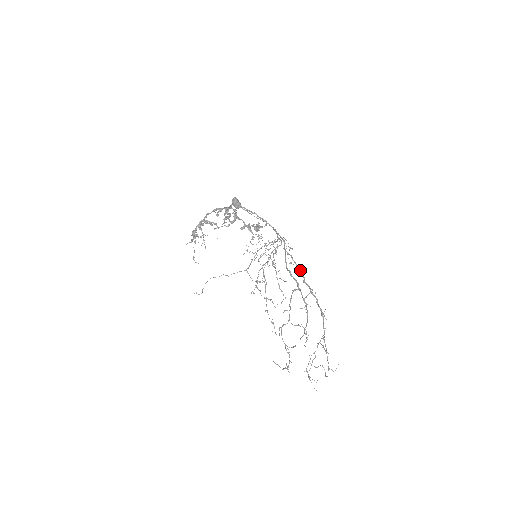
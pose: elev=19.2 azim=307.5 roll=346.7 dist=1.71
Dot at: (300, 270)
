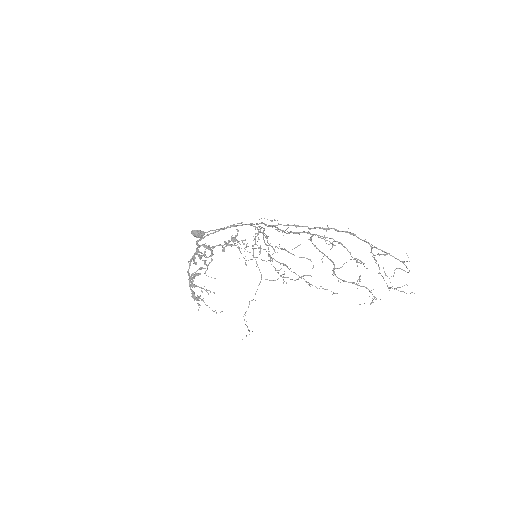
Dot at: (298, 226)
